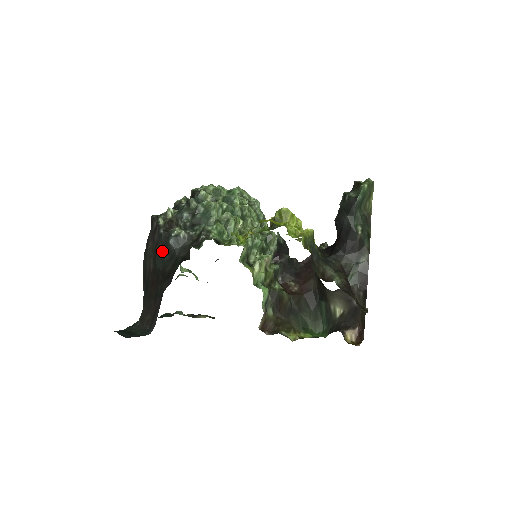
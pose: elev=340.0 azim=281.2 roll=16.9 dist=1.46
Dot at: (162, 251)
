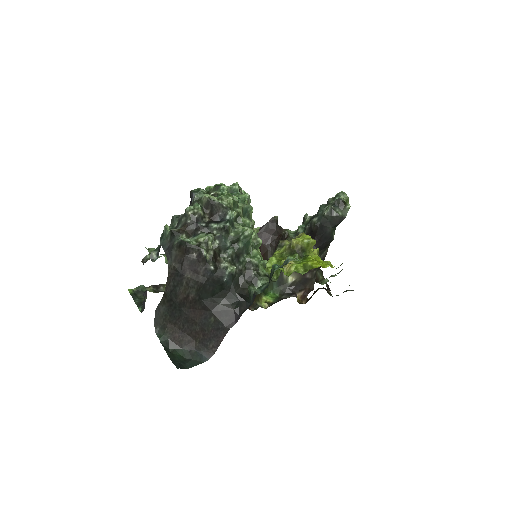
Dot at: (212, 286)
